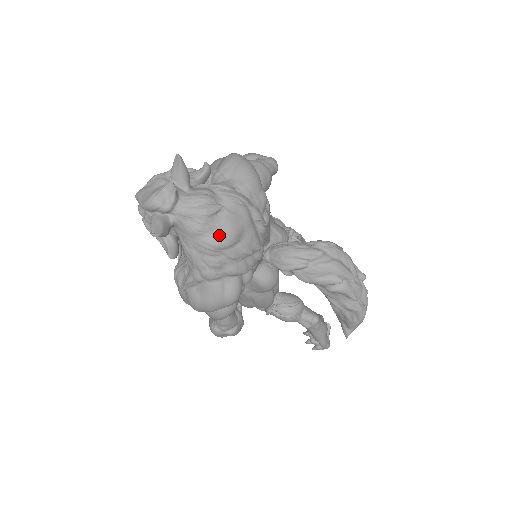
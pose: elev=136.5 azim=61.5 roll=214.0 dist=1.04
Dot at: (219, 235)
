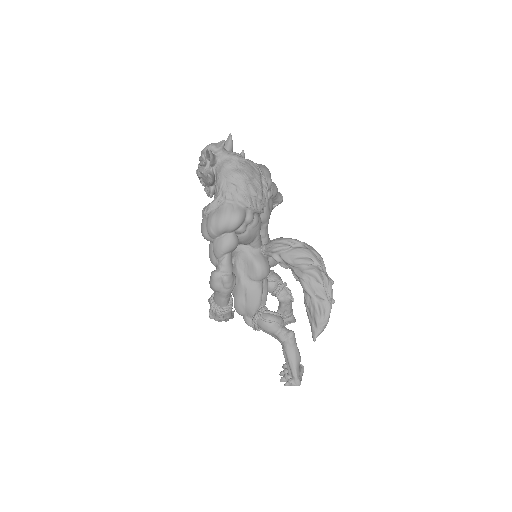
Dot at: (241, 170)
